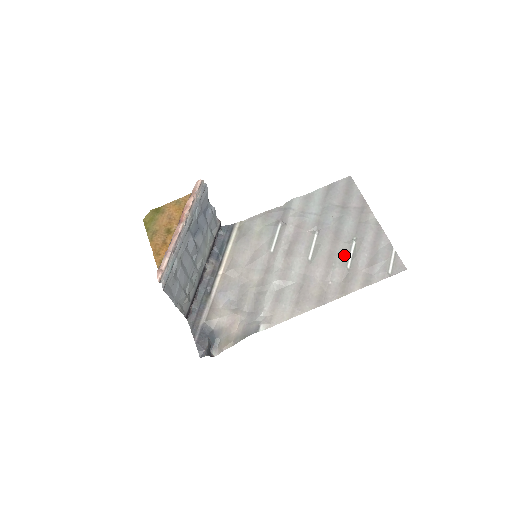
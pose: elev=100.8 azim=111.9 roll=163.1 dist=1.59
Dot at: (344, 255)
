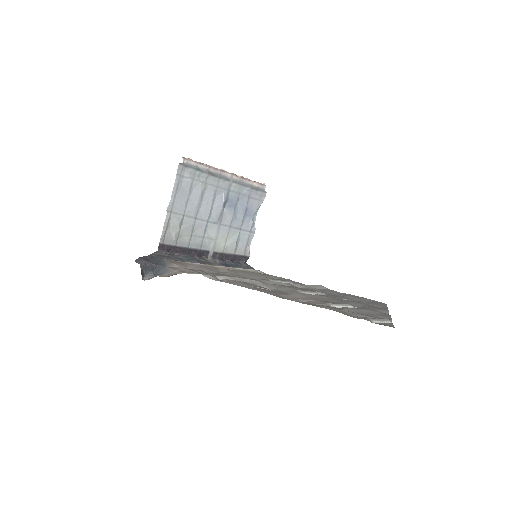
Dot at: (335, 303)
